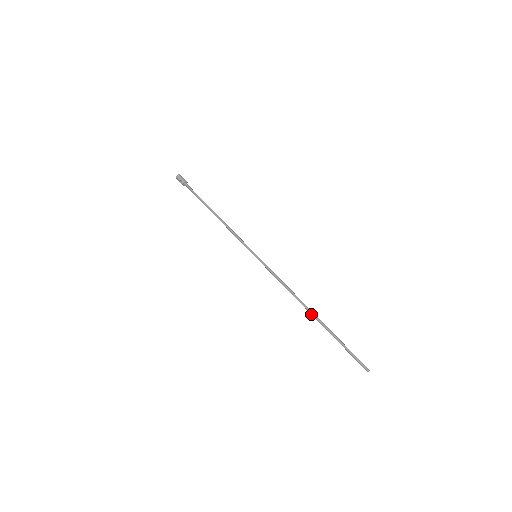
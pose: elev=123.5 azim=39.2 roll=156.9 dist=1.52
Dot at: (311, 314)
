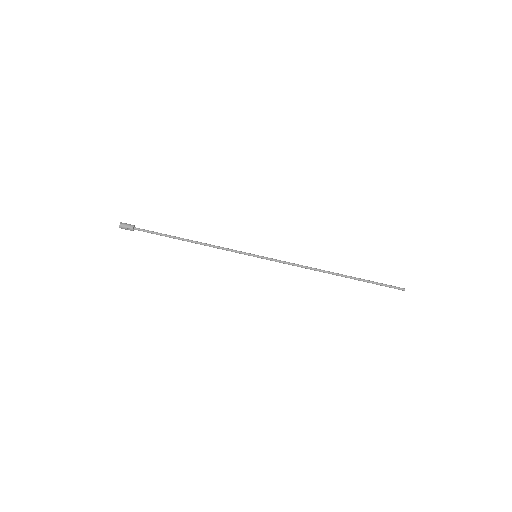
Dot at: (336, 275)
